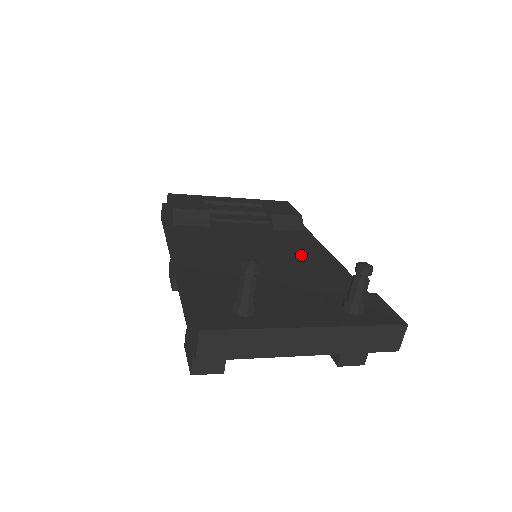
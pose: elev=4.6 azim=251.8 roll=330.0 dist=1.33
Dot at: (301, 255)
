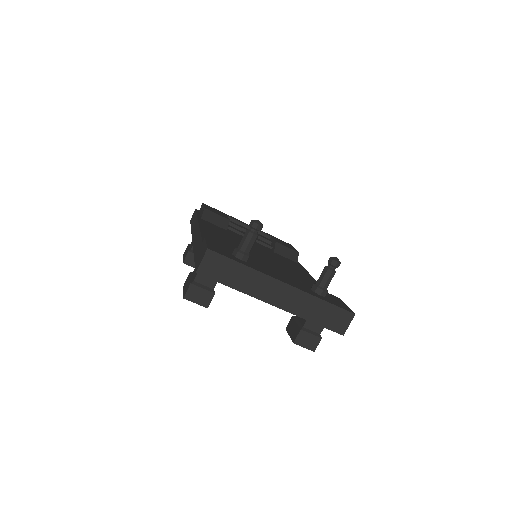
Dot at: (290, 267)
